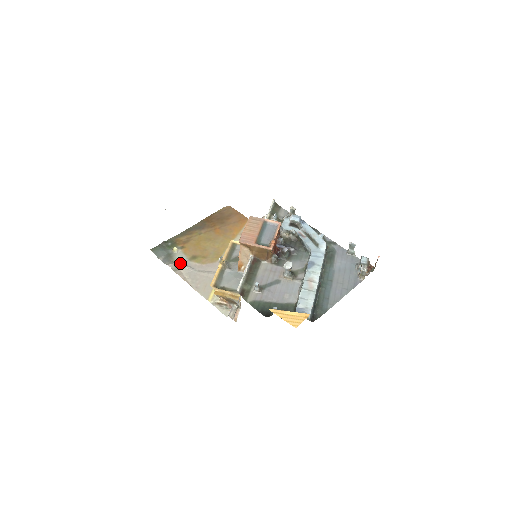
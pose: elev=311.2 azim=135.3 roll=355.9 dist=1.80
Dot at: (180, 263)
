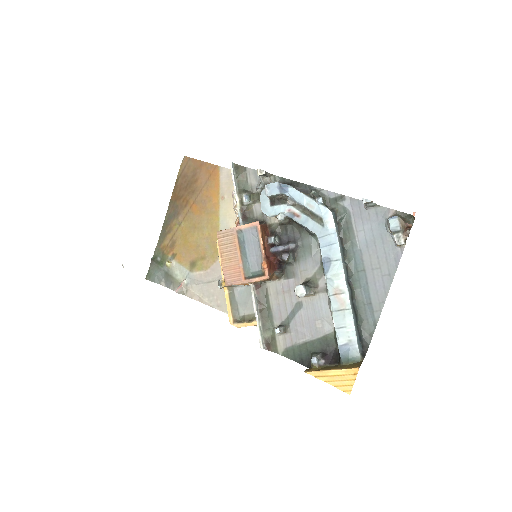
Dot at: (184, 282)
